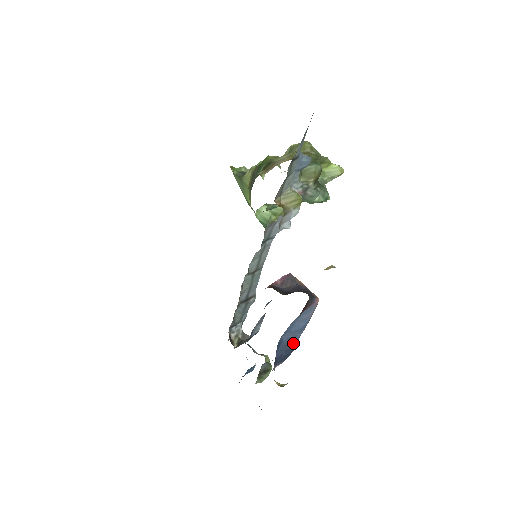
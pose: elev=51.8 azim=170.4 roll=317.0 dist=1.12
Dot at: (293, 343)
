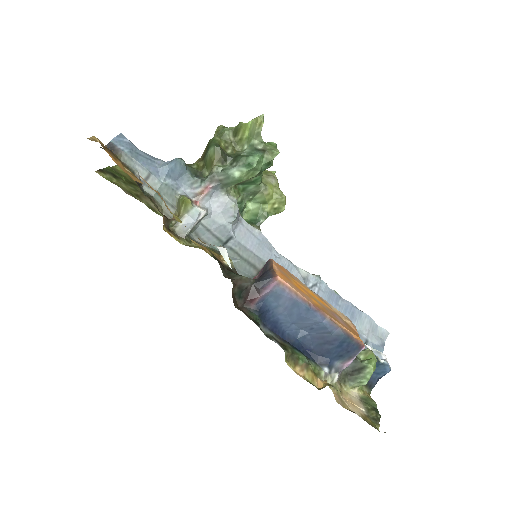
Dot at: (328, 331)
